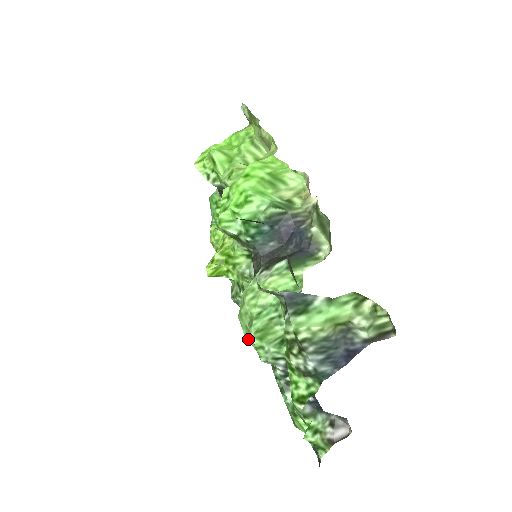
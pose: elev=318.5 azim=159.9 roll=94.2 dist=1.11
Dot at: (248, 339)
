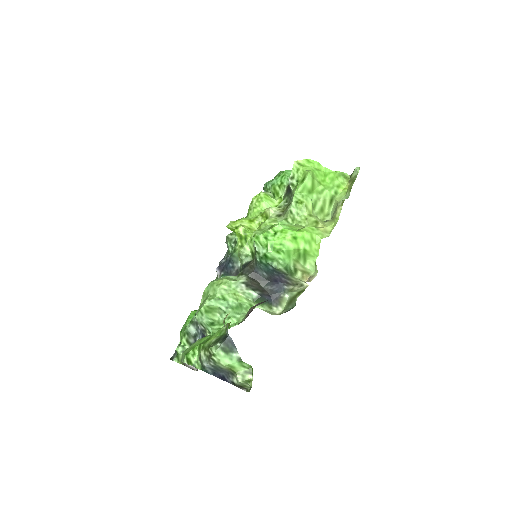
Dot at: (203, 295)
